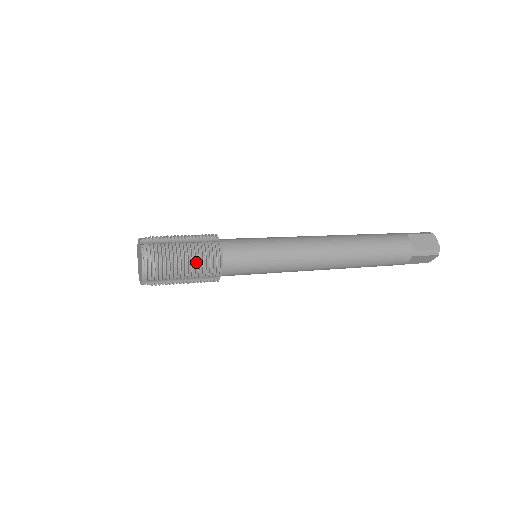
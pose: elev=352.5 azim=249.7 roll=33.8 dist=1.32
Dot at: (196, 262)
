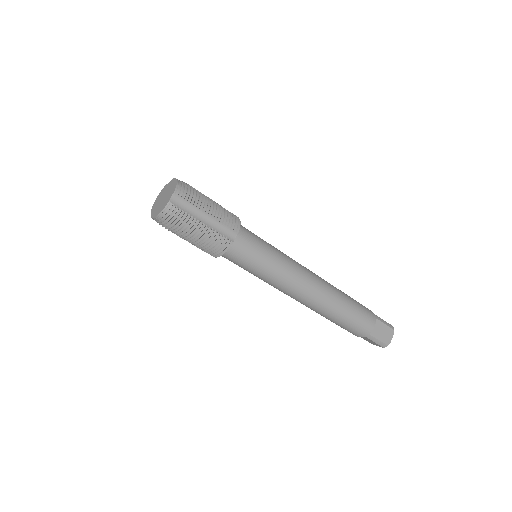
Dot at: (219, 208)
